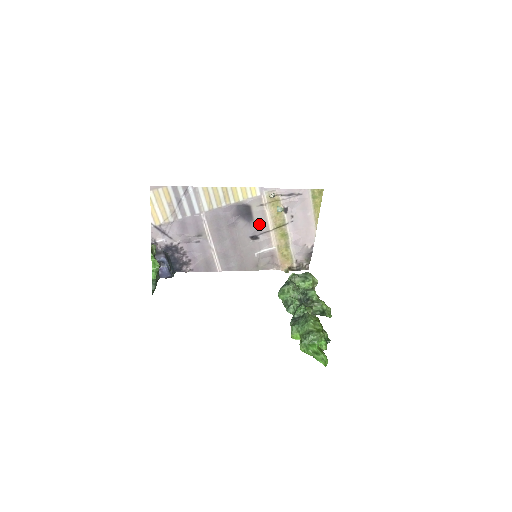
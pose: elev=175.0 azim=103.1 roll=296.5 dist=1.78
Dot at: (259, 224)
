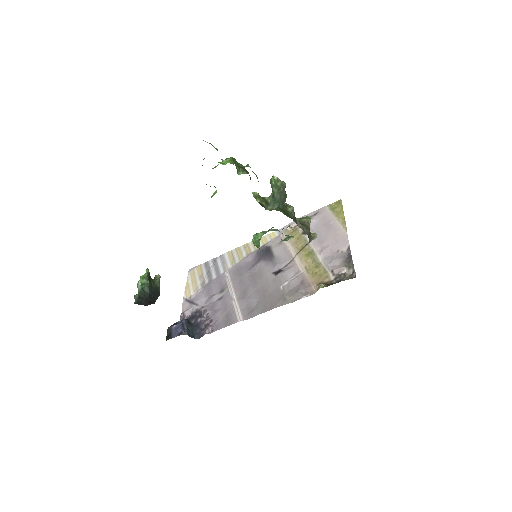
Dot at: (281, 258)
